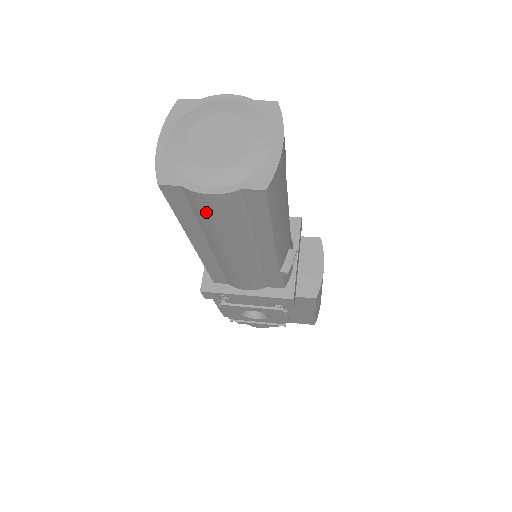
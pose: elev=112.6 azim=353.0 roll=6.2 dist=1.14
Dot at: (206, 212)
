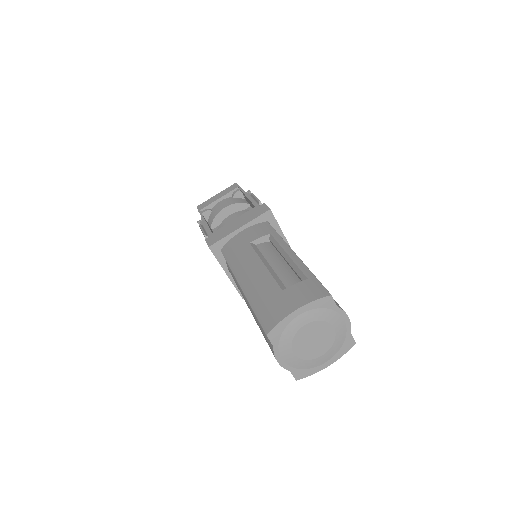
Dot at: (266, 340)
